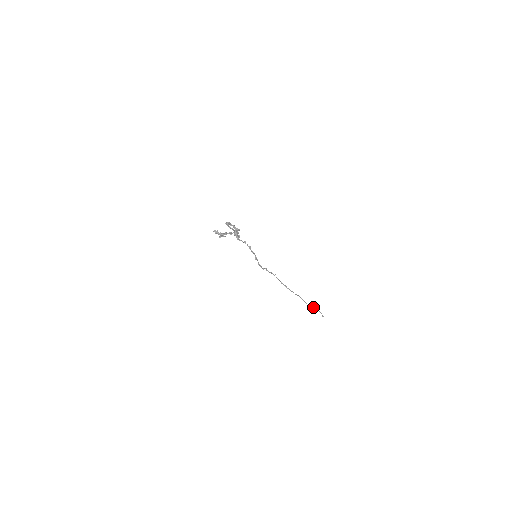
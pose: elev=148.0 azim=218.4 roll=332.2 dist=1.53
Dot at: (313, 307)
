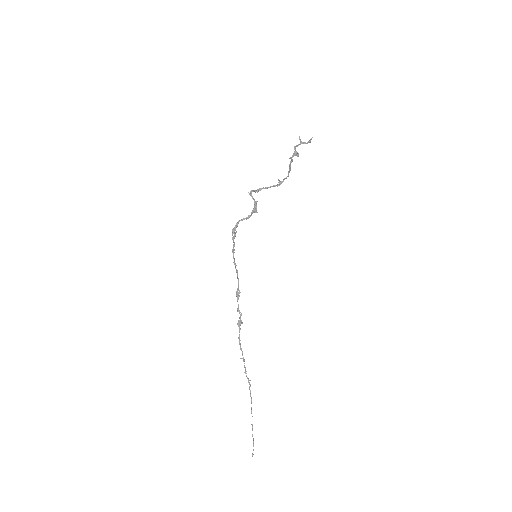
Dot at: occluded
